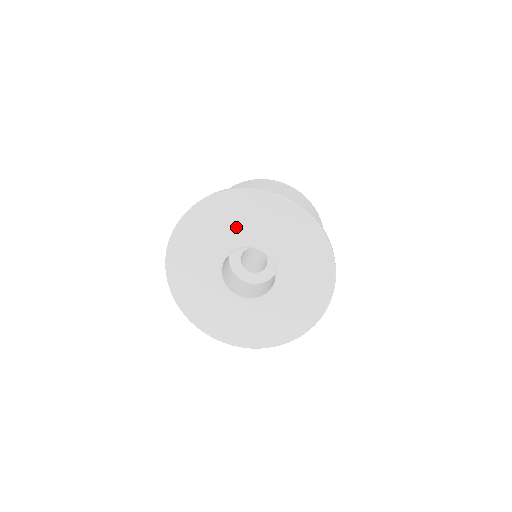
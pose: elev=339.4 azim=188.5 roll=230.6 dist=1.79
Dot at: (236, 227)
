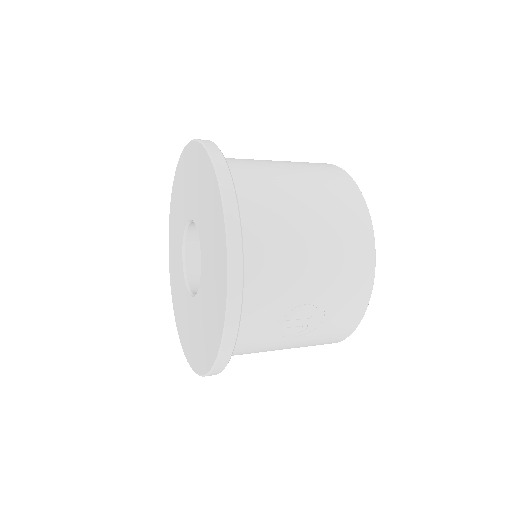
Dot at: (185, 196)
